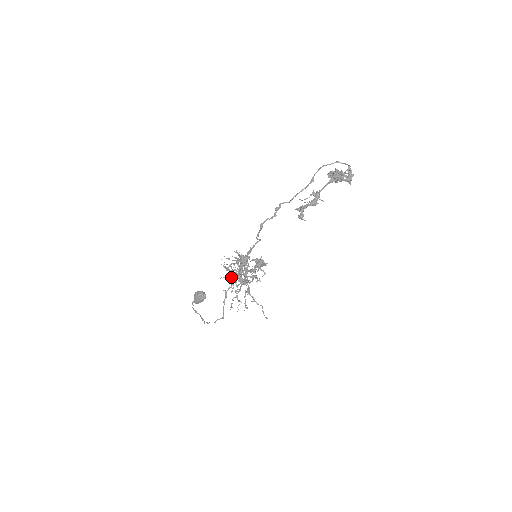
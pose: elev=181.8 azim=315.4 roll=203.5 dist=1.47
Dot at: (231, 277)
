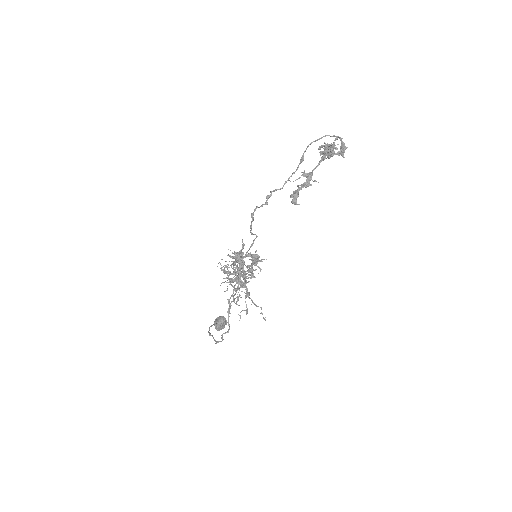
Dot at: (229, 280)
